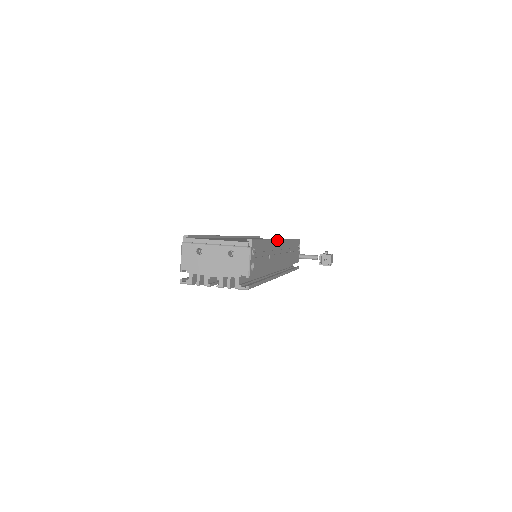
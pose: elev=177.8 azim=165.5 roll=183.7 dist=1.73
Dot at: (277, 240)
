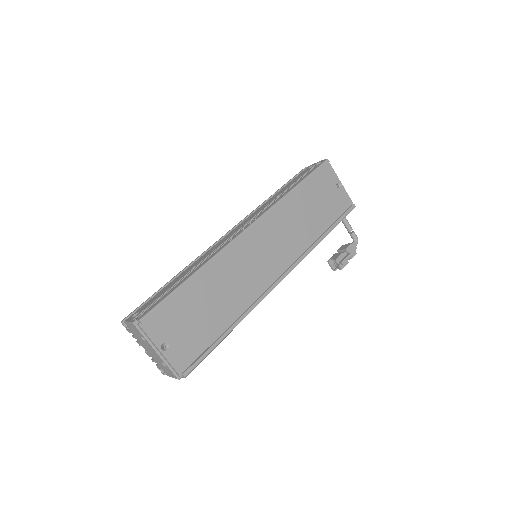
Dot at: occluded
